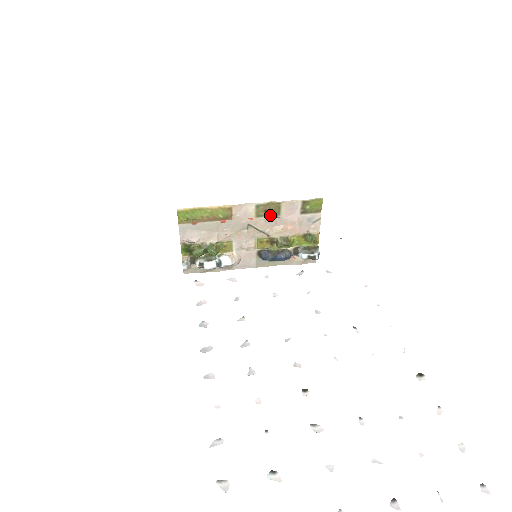
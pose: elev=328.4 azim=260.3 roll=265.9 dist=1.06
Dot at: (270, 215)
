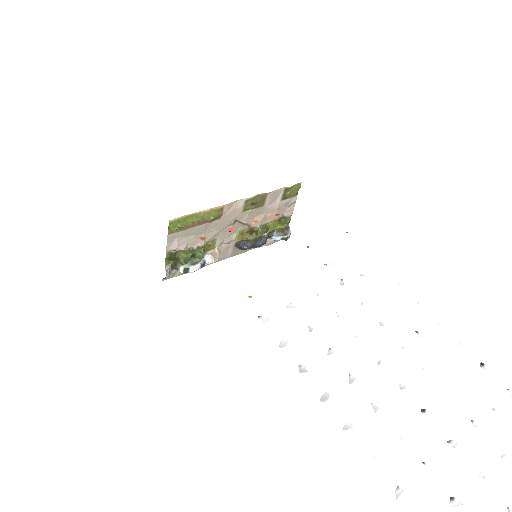
Dot at: (255, 207)
